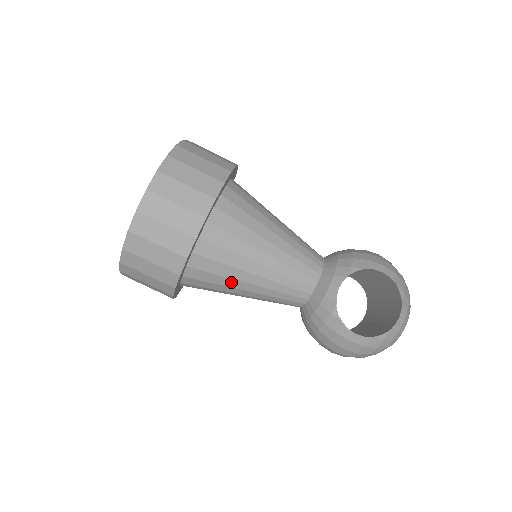
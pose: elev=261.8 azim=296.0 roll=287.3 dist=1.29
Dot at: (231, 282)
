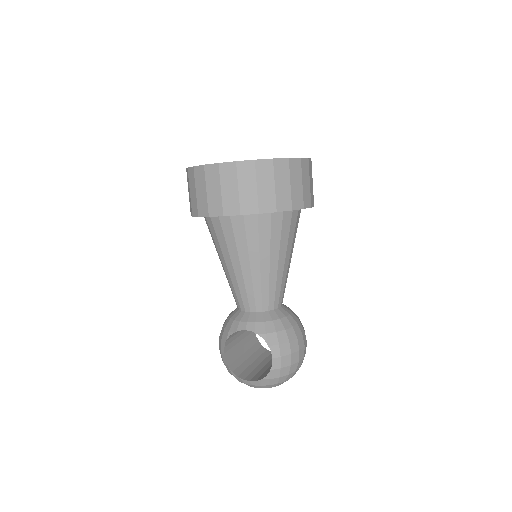
Dot at: (217, 250)
